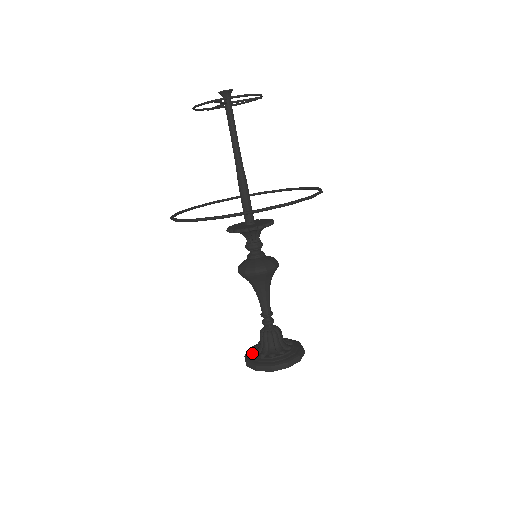
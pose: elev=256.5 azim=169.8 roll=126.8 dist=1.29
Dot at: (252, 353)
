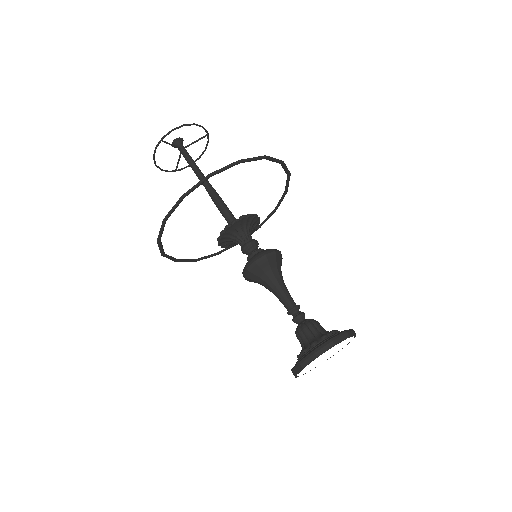
Dot at: occluded
